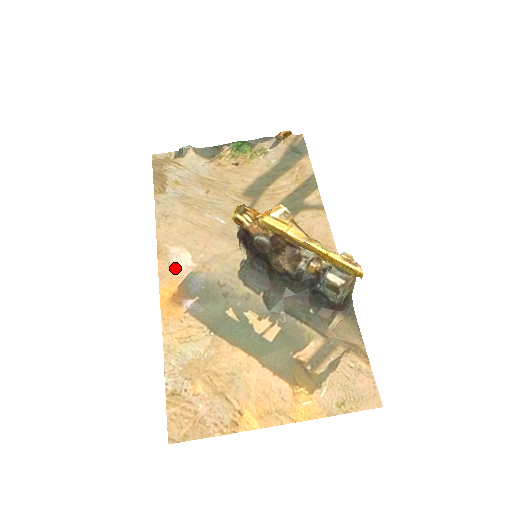
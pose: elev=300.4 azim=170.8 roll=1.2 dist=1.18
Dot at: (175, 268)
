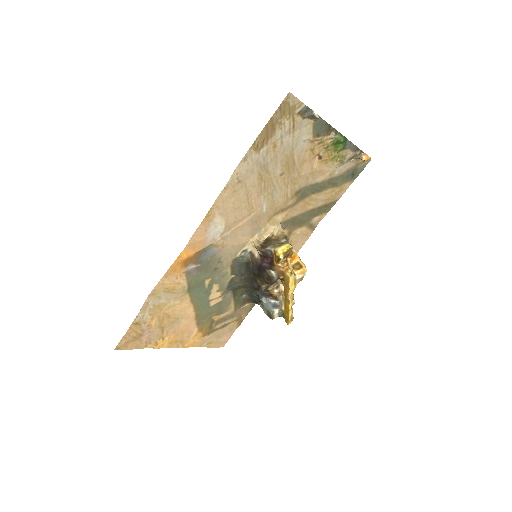
Dot at: (206, 237)
